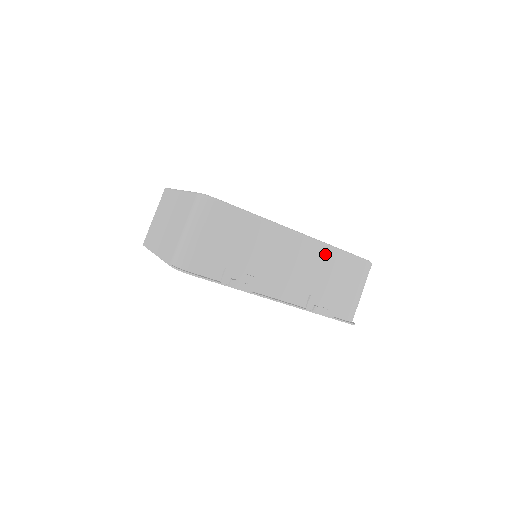
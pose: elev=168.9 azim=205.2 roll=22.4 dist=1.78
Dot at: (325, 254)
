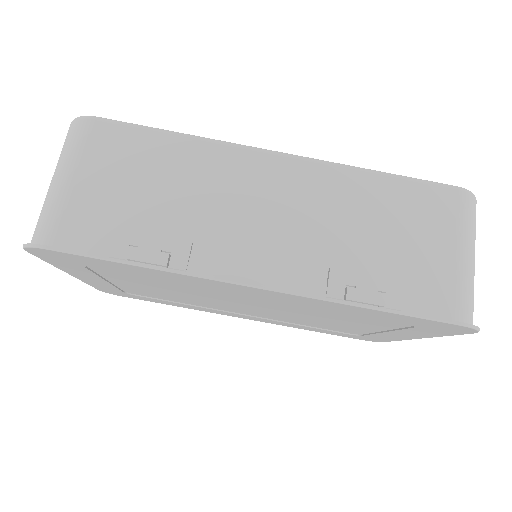
Dot at: (348, 184)
